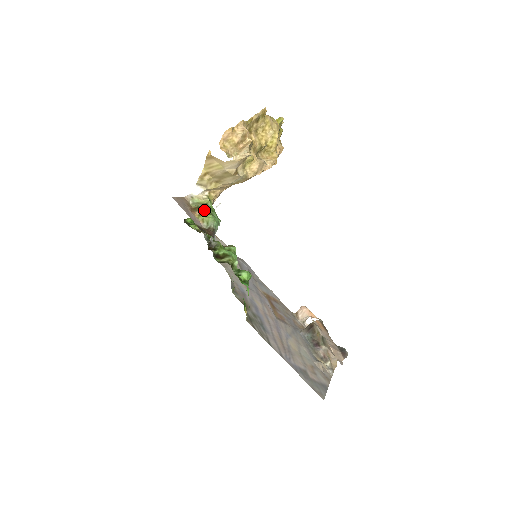
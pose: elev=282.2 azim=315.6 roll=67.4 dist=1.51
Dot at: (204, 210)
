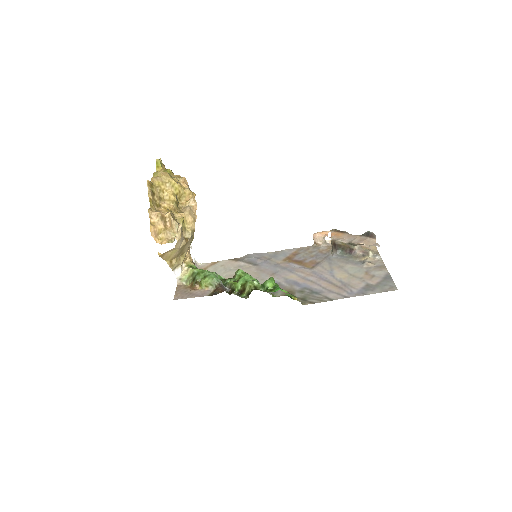
Dot at: (198, 280)
